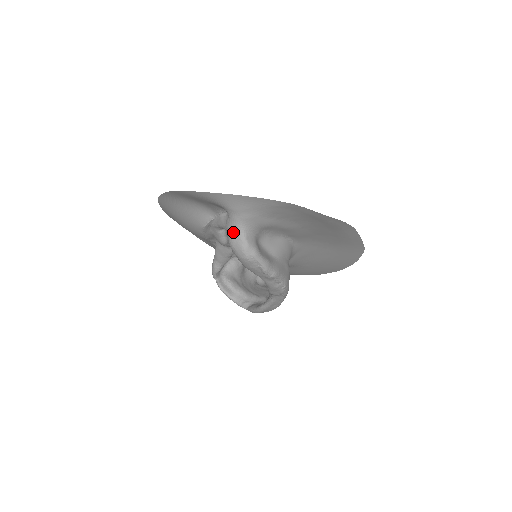
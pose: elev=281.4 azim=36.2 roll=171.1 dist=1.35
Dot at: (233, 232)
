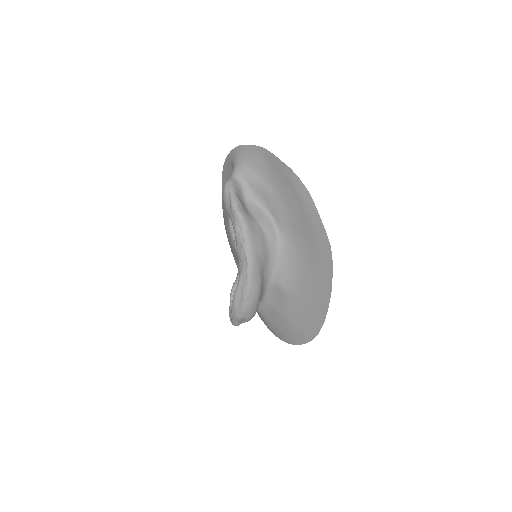
Dot at: occluded
